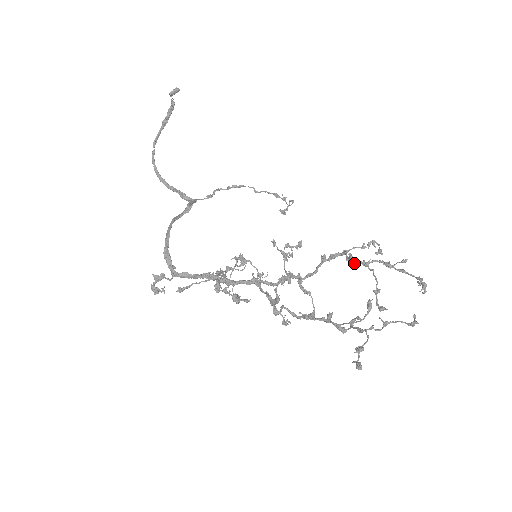
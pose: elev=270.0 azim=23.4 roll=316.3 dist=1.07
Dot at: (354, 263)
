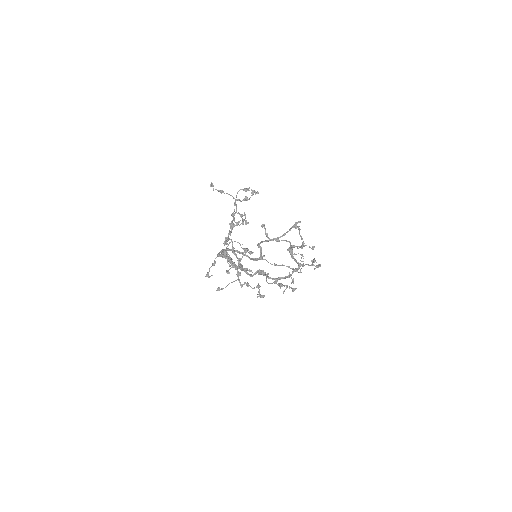
Dot at: (288, 248)
